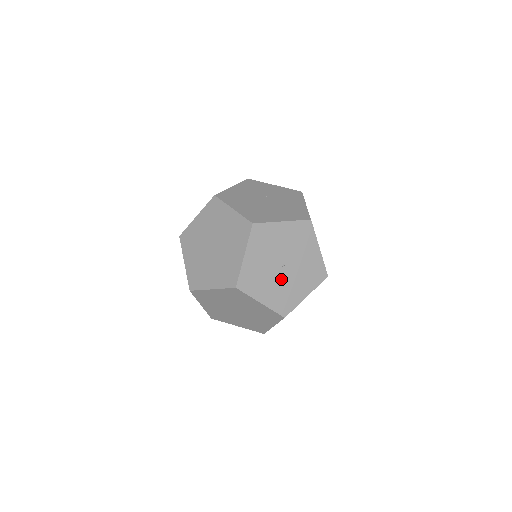
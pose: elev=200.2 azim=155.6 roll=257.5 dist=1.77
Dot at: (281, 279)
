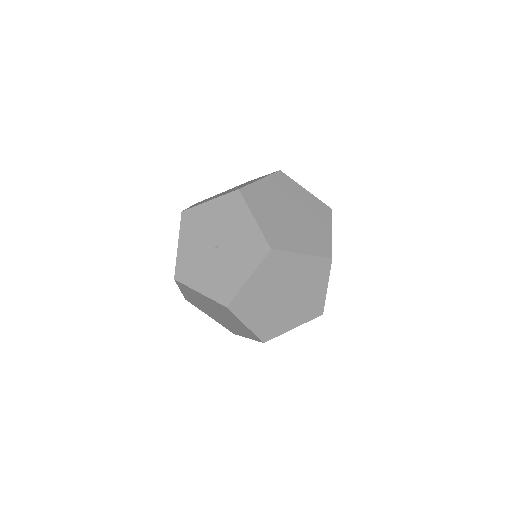
Dot at: (216, 263)
